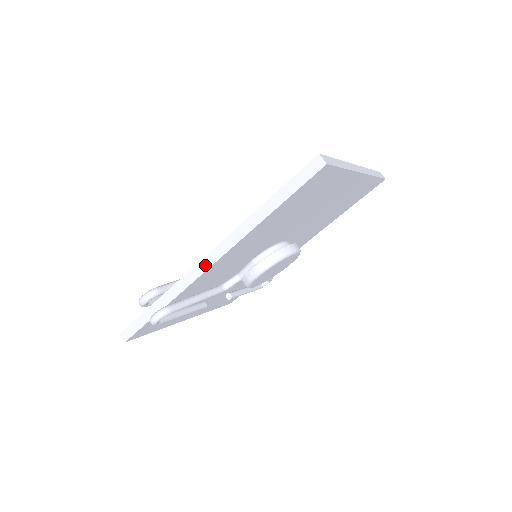
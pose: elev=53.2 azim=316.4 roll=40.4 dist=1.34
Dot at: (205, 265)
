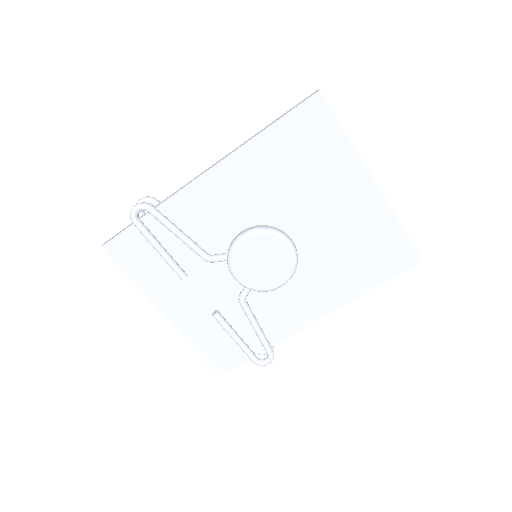
Dot at: (200, 175)
